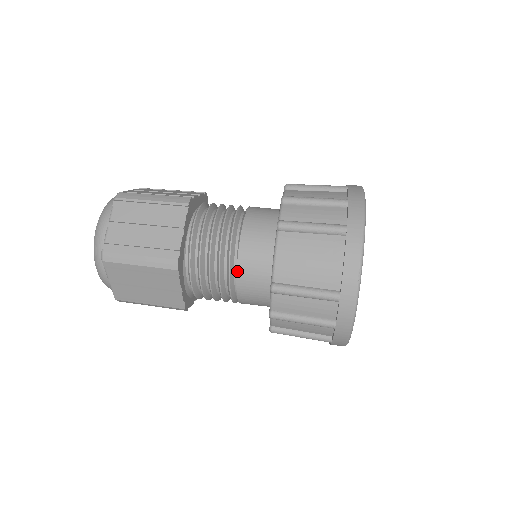
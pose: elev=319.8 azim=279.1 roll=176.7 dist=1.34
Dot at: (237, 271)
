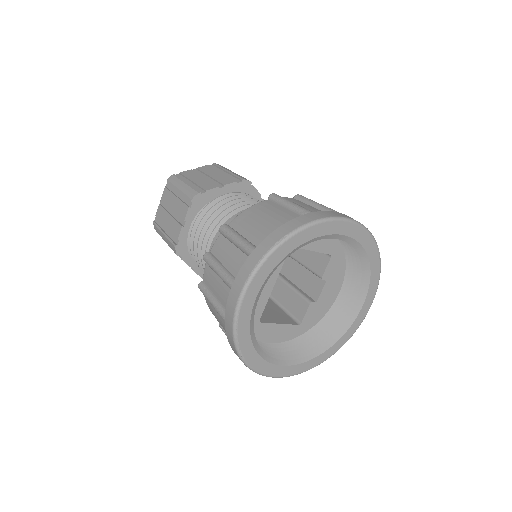
Dot at: occluded
